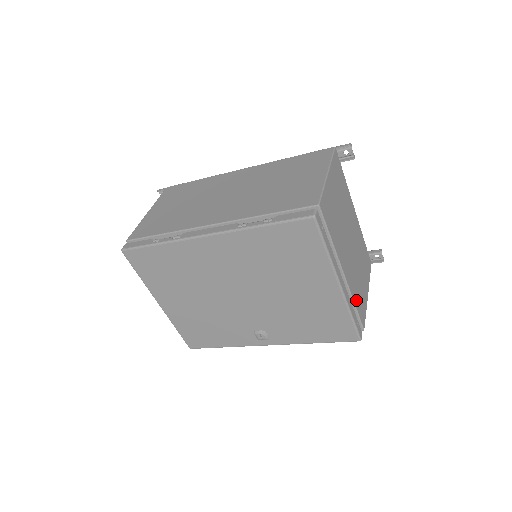
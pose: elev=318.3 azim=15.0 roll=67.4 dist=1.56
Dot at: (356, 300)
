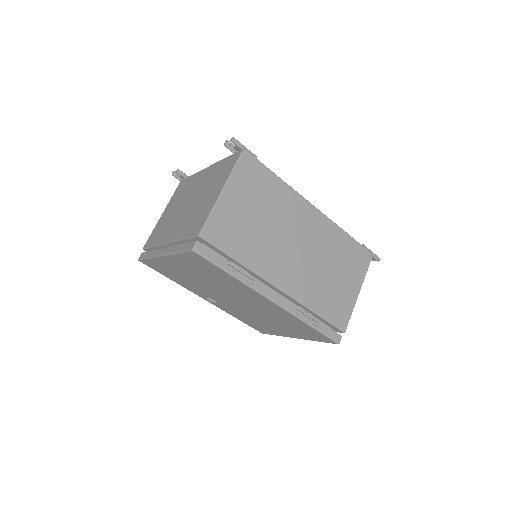
Dot at: occluded
